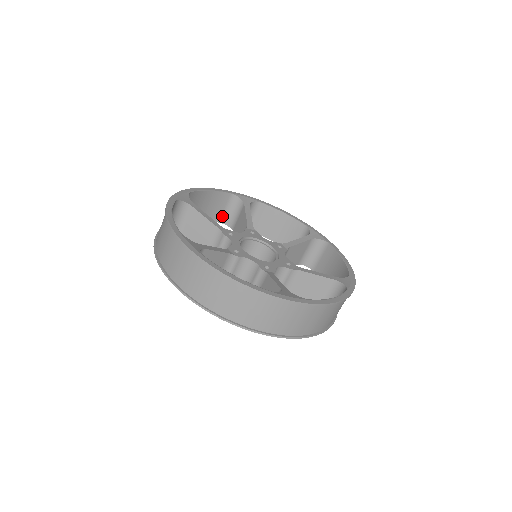
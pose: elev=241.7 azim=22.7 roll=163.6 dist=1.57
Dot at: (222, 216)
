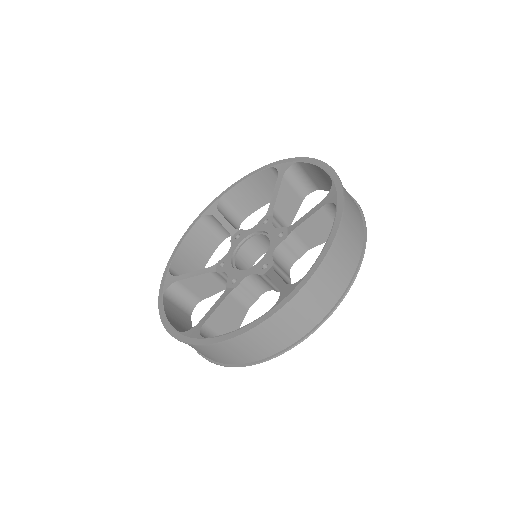
Dot at: occluded
